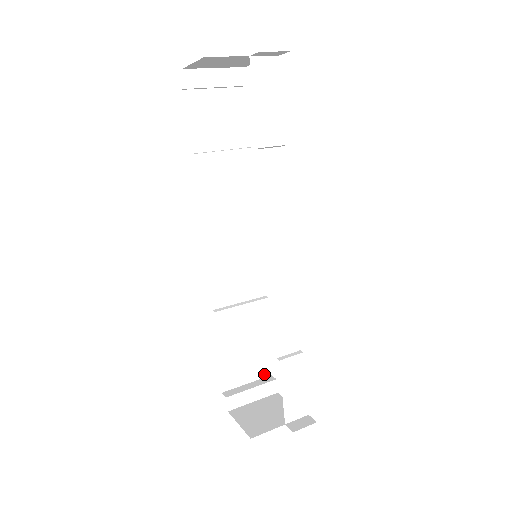
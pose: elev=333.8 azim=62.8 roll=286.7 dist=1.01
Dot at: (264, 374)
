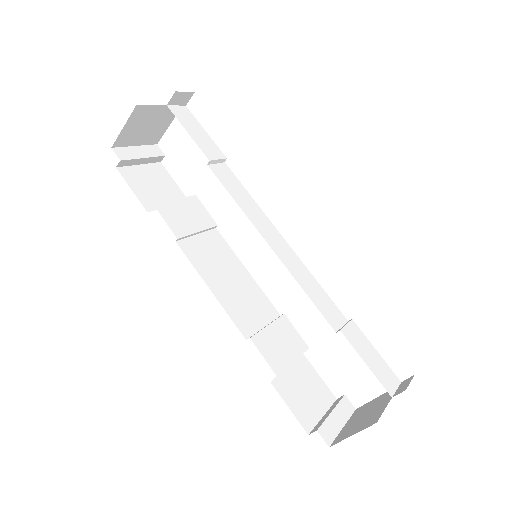
Dot at: (330, 400)
